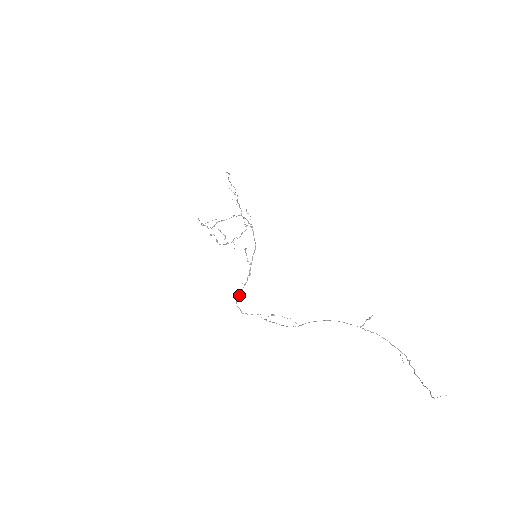
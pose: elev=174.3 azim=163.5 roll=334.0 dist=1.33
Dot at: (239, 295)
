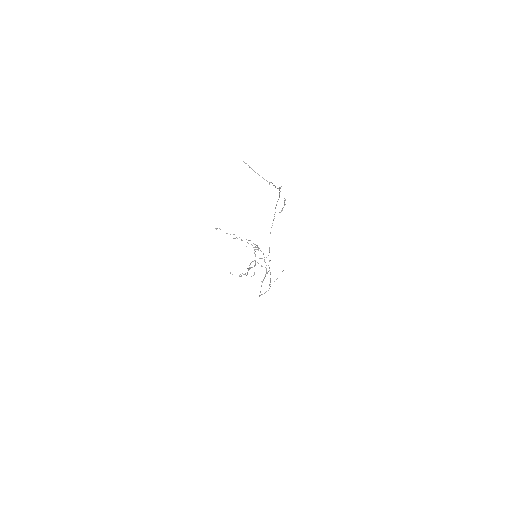
Dot at: occluded
